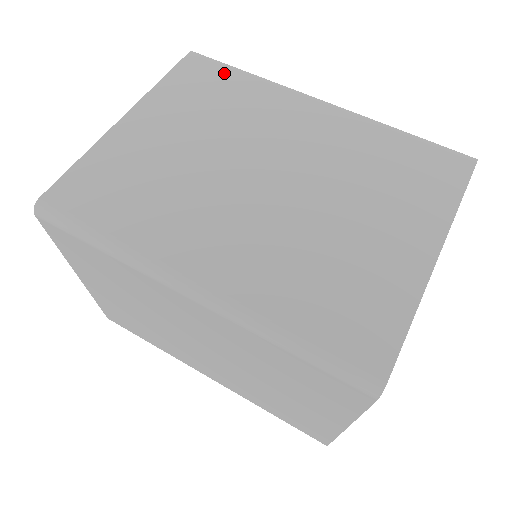
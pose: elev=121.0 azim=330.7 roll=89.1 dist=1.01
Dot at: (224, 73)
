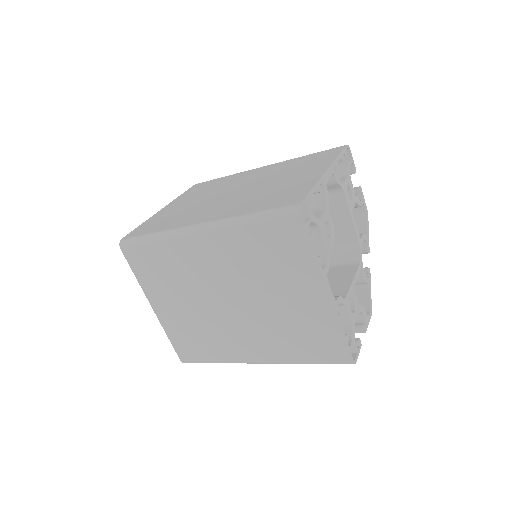
Dot at: (213, 181)
